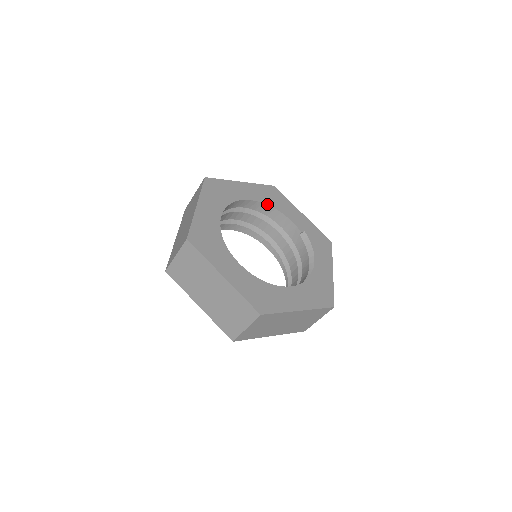
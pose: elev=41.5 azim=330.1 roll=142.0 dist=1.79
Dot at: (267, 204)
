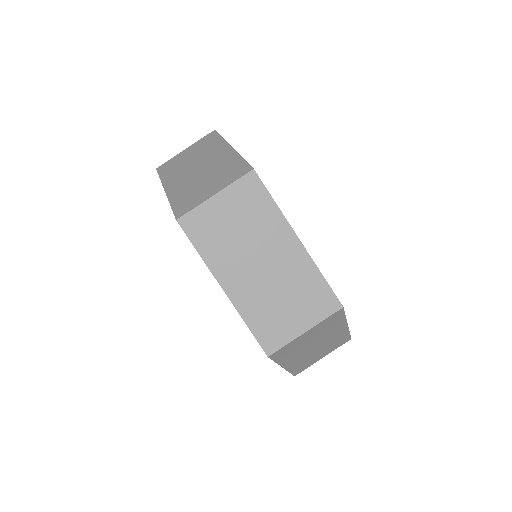
Dot at: occluded
